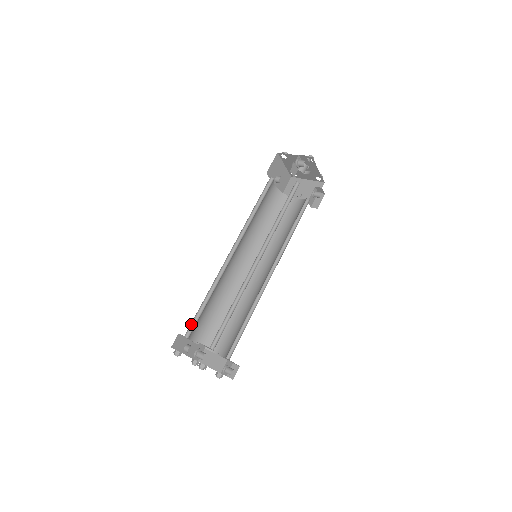
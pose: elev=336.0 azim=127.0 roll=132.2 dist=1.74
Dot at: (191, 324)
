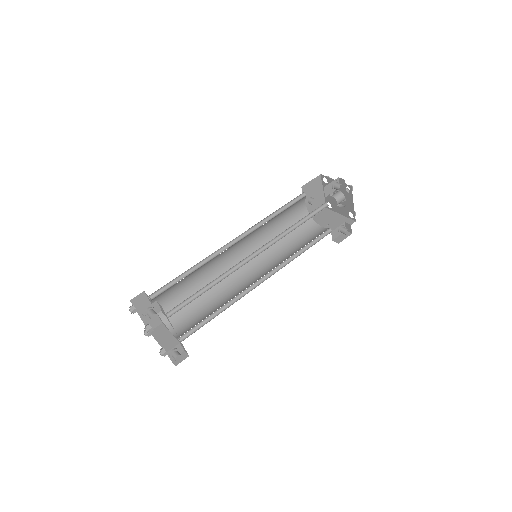
Dot at: (161, 289)
